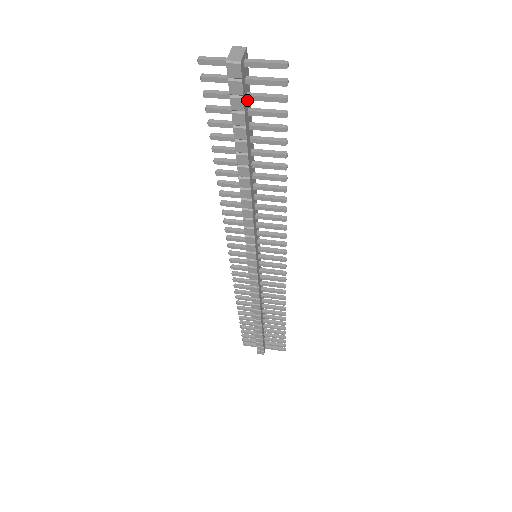
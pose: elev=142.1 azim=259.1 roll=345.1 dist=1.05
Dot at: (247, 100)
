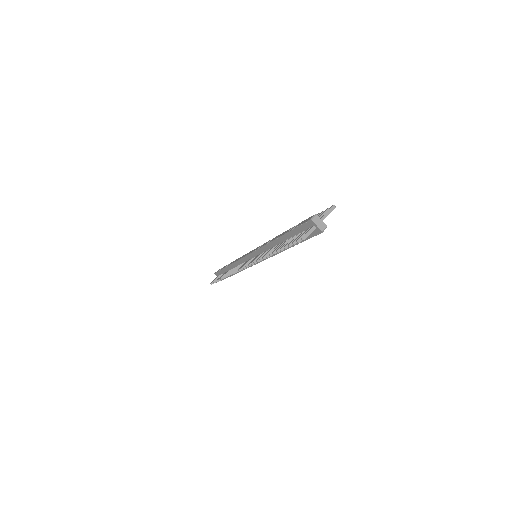
Dot at: occluded
